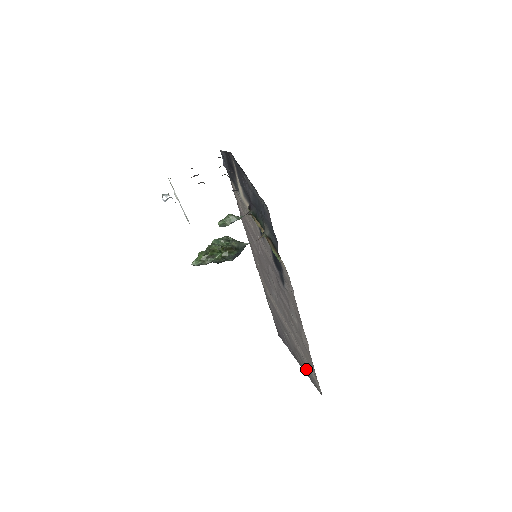
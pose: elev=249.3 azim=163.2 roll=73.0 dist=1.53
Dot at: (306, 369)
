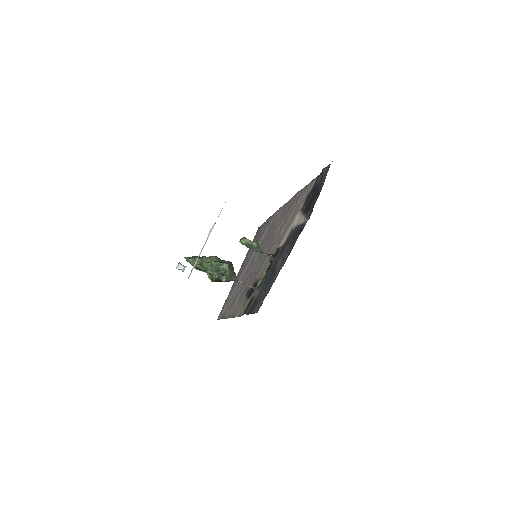
Dot at: (229, 295)
